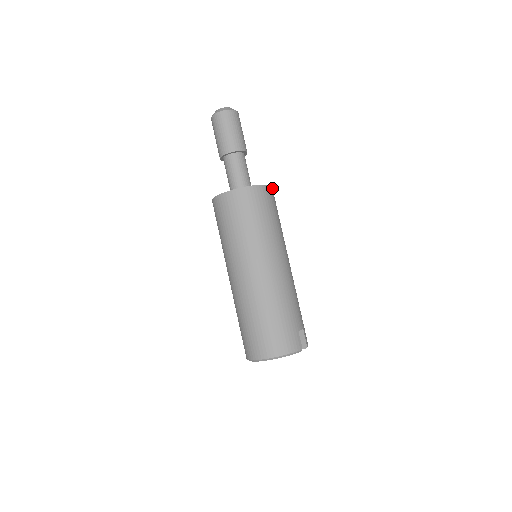
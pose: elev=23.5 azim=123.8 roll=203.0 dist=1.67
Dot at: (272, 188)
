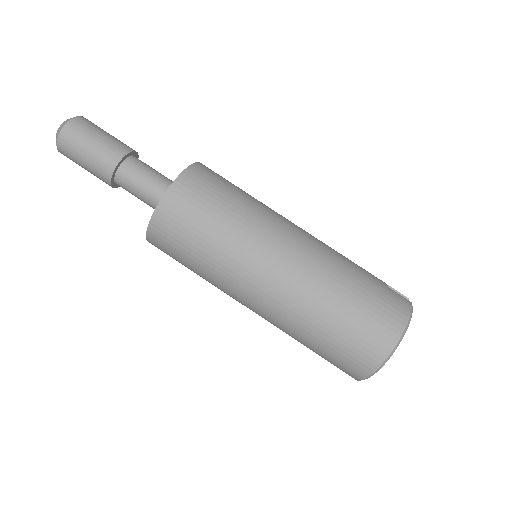
Dot at: occluded
